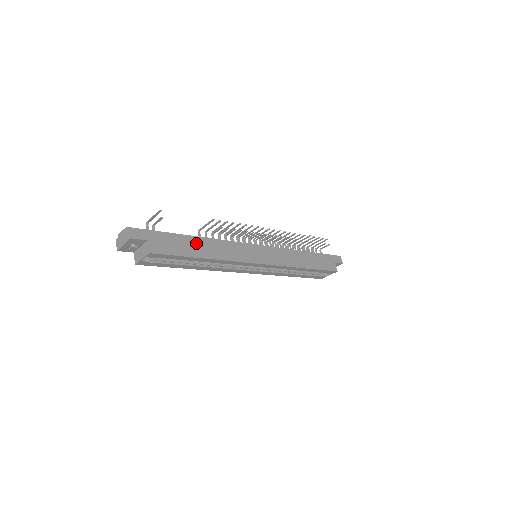
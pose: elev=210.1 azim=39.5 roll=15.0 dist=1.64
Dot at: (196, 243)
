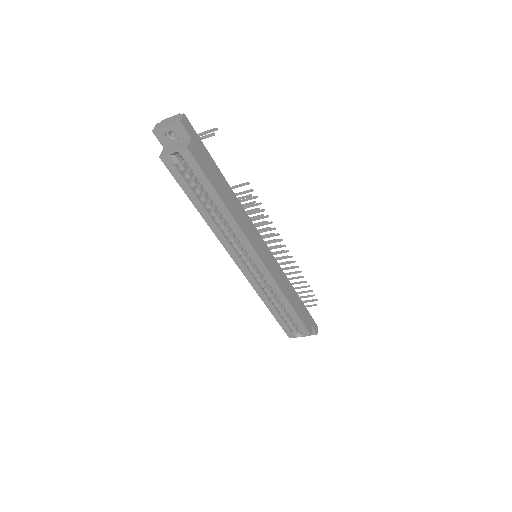
Dot at: (224, 186)
